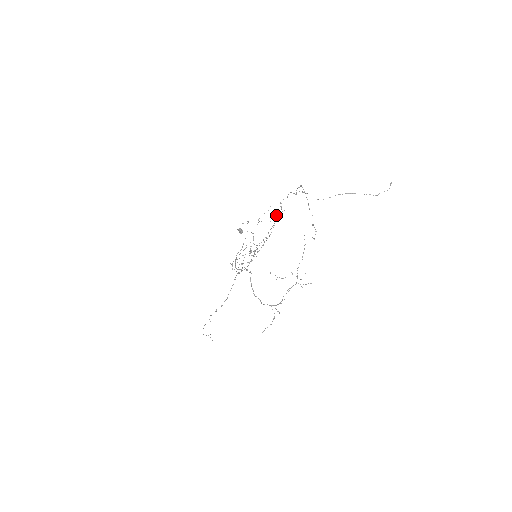
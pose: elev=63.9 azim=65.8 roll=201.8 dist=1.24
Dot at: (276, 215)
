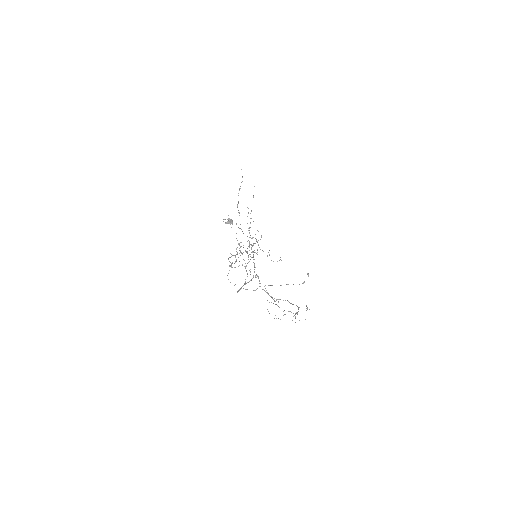
Dot at: occluded
